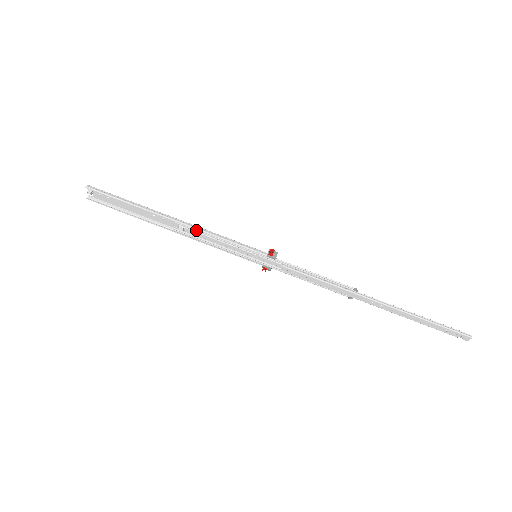
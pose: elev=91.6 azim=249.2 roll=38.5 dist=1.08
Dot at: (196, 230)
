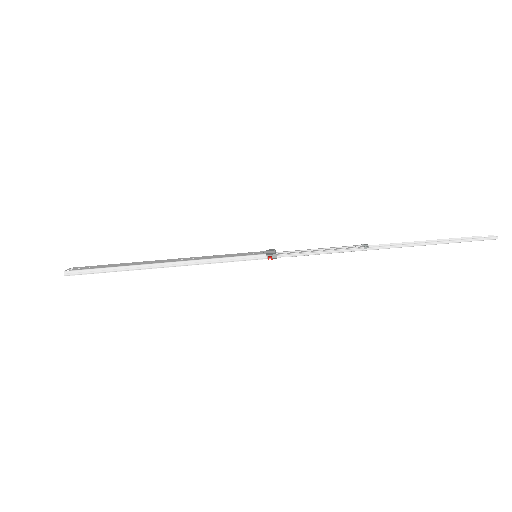
Dot at: (188, 265)
